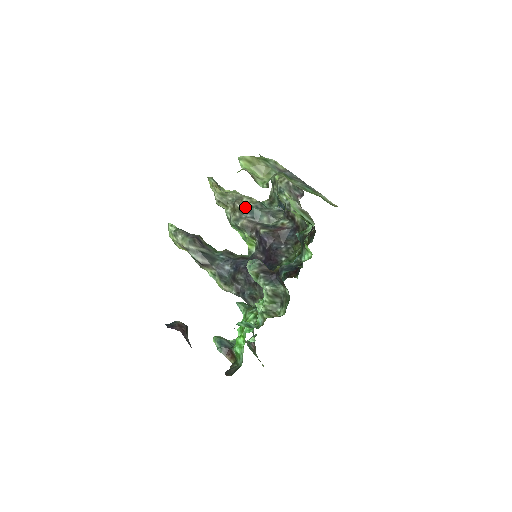
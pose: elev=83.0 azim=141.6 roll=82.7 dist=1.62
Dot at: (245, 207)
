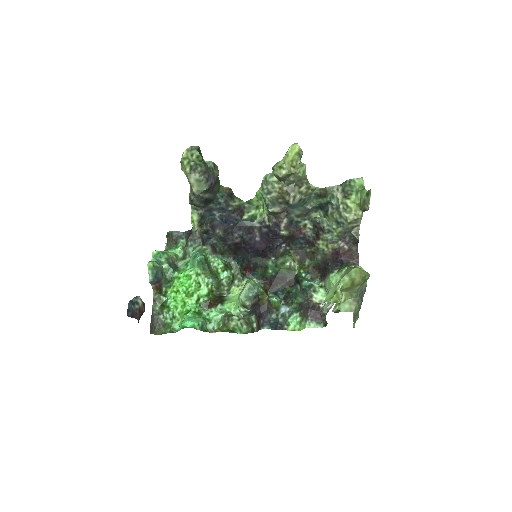
Dot at: (295, 203)
